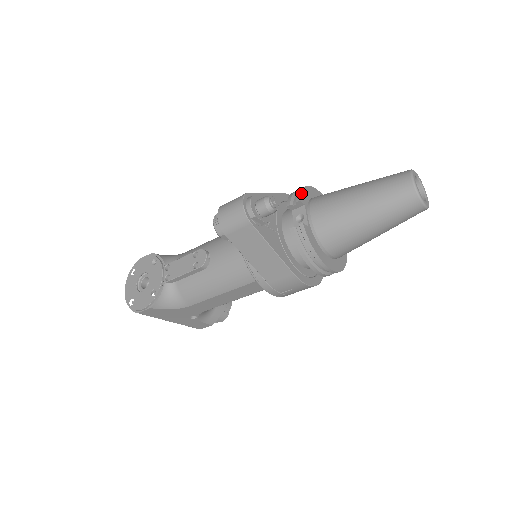
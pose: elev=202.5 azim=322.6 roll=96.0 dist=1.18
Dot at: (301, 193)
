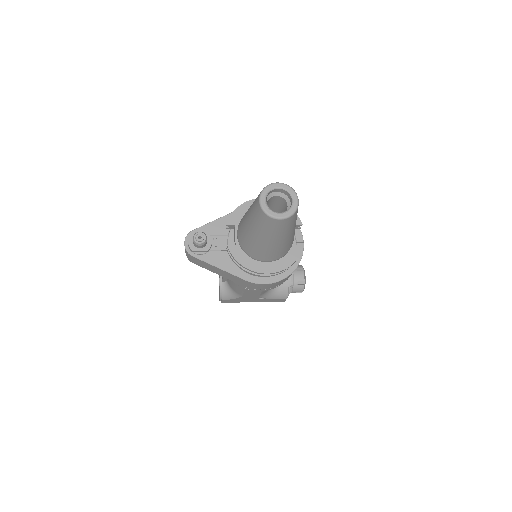
Dot at: (231, 215)
